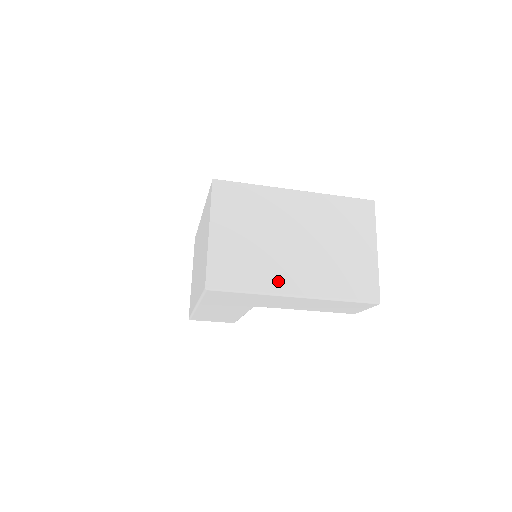
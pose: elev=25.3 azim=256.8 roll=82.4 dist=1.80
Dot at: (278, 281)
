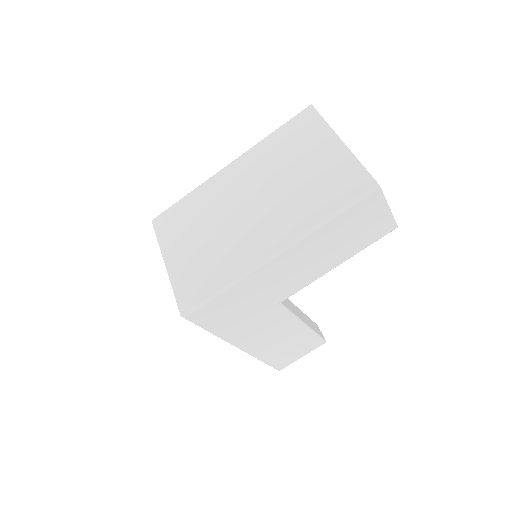
Dot at: (249, 255)
